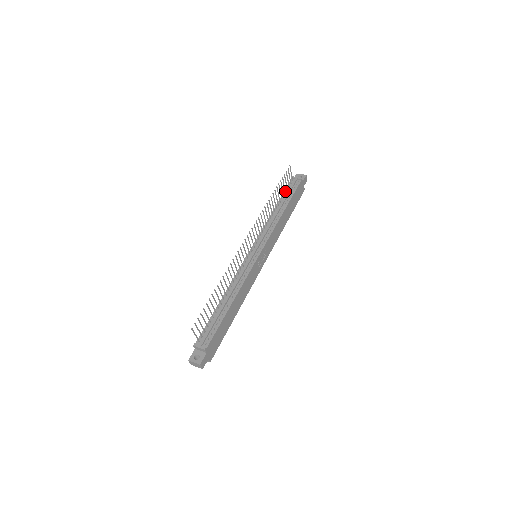
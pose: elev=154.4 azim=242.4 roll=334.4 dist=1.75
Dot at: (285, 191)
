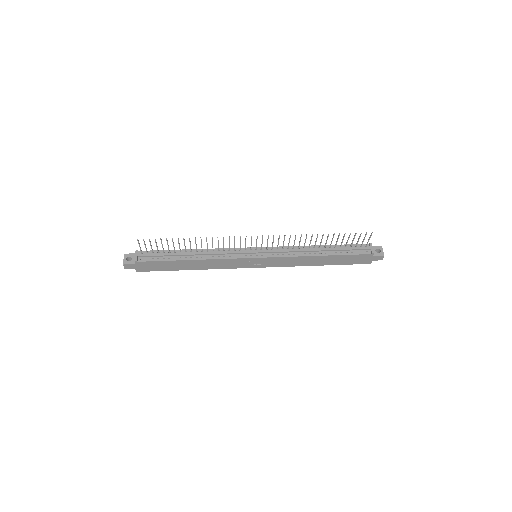
Dot at: (346, 245)
